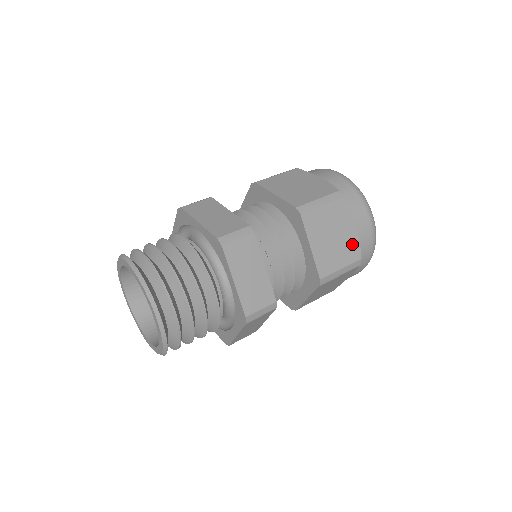
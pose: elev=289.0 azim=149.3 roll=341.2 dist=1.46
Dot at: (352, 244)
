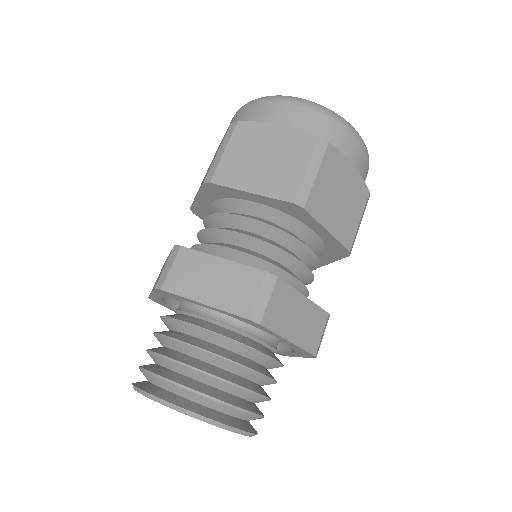
Dot at: (357, 186)
